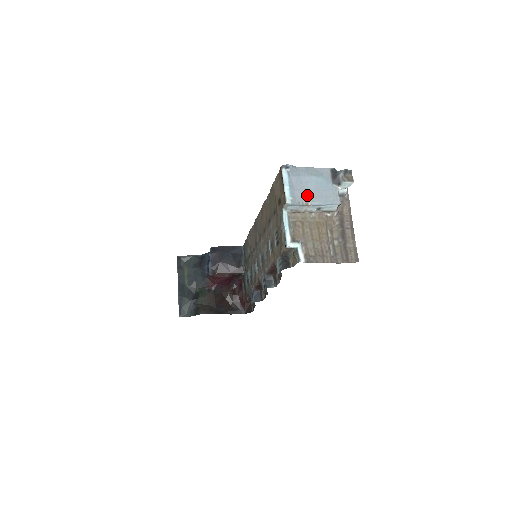
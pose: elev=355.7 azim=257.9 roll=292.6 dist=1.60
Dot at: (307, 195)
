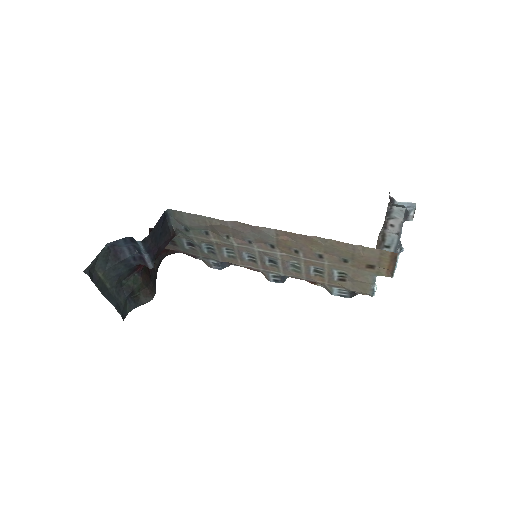
Dot at: occluded
